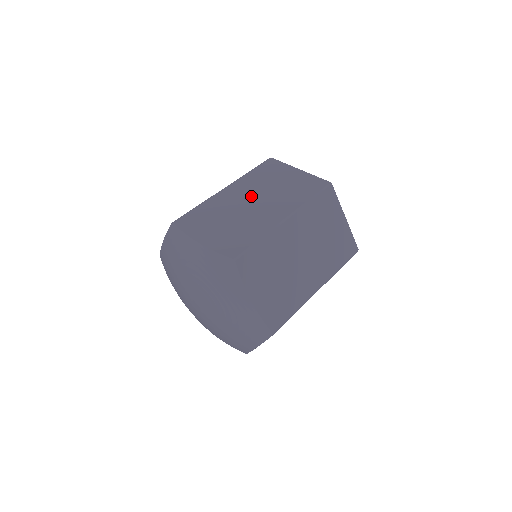
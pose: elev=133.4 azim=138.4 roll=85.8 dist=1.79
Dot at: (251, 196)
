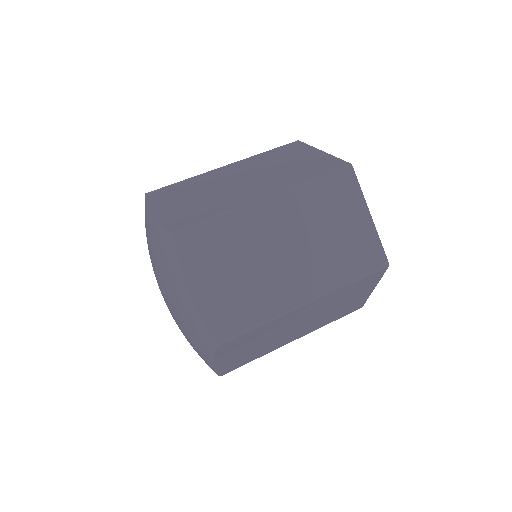
Dot at: (244, 174)
